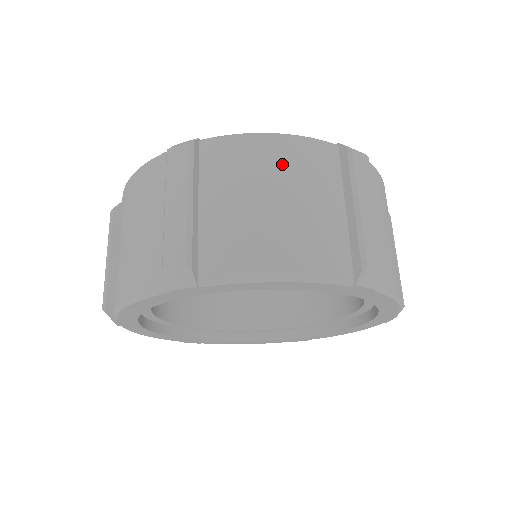
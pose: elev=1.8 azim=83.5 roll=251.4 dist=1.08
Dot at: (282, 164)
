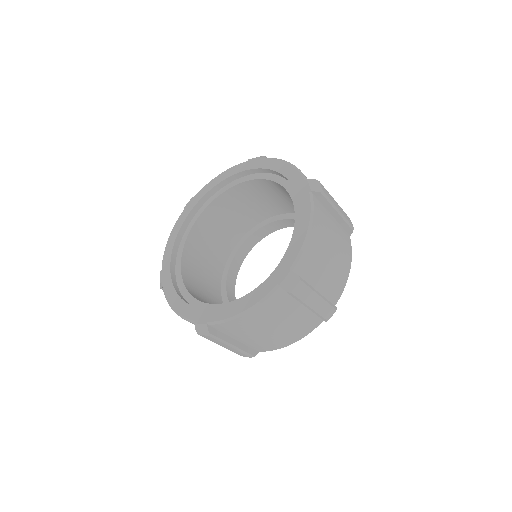
Dot at: occluded
